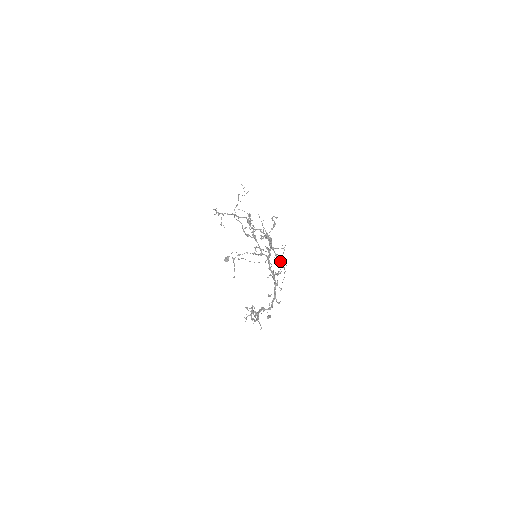
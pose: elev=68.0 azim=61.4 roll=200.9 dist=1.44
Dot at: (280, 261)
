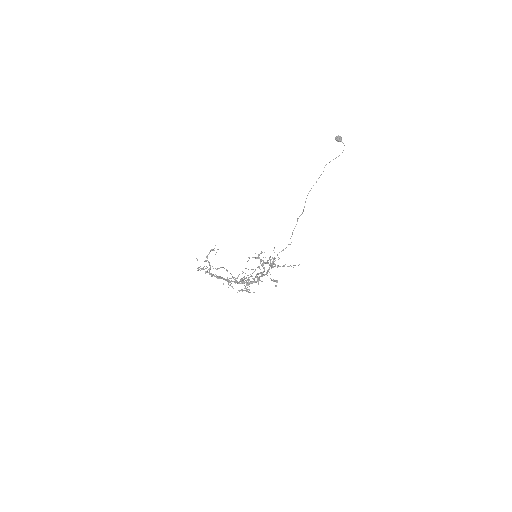
Dot at: (266, 262)
